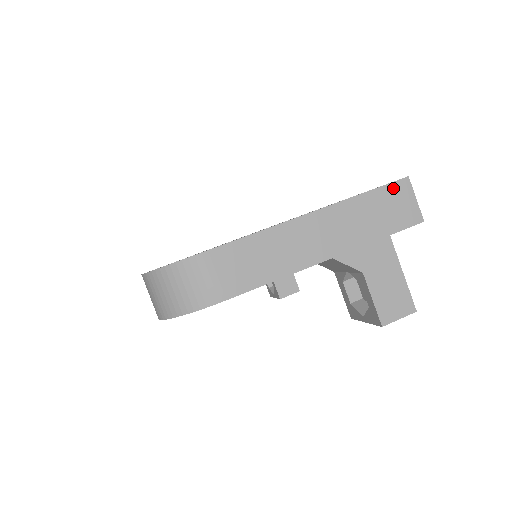
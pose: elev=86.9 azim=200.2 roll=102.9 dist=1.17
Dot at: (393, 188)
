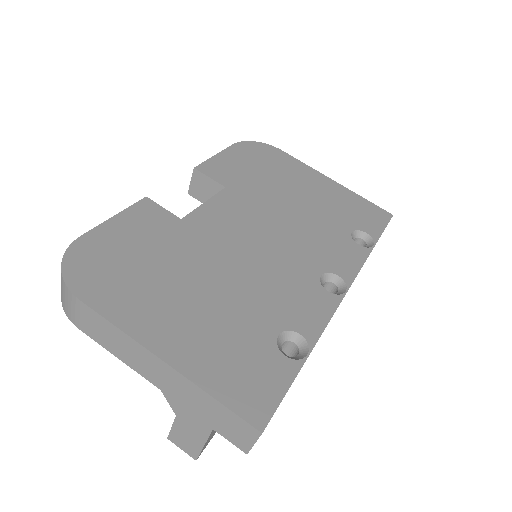
Dot at: (242, 422)
